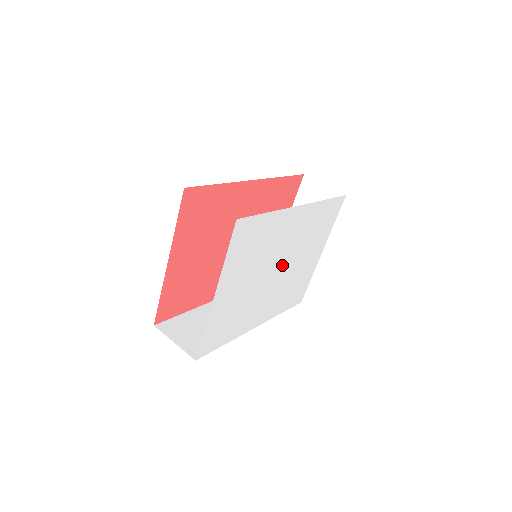
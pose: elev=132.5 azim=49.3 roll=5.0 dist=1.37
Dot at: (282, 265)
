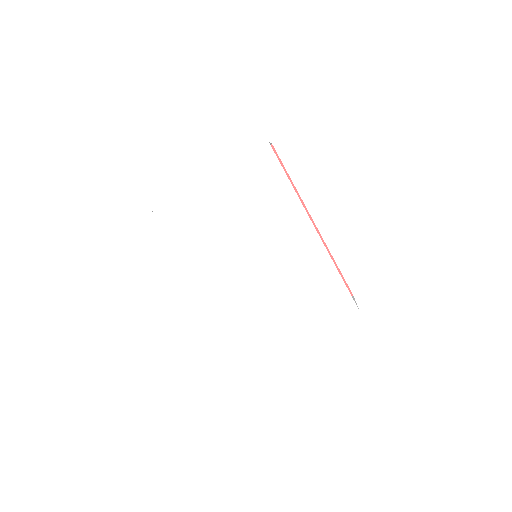
Dot at: (259, 265)
